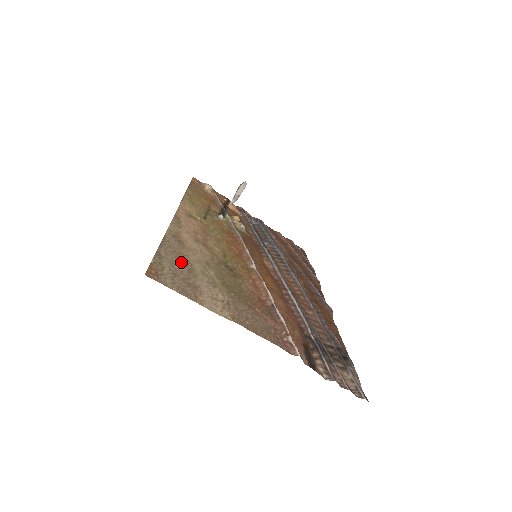
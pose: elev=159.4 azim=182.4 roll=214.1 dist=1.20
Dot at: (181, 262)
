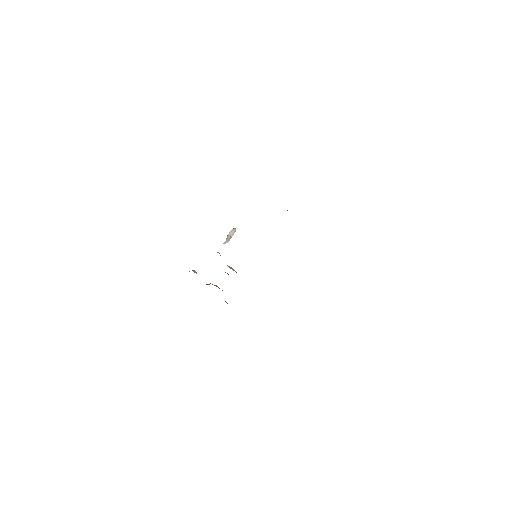
Dot at: occluded
